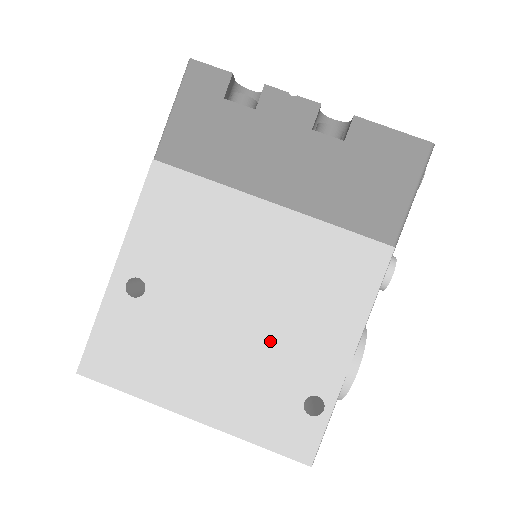
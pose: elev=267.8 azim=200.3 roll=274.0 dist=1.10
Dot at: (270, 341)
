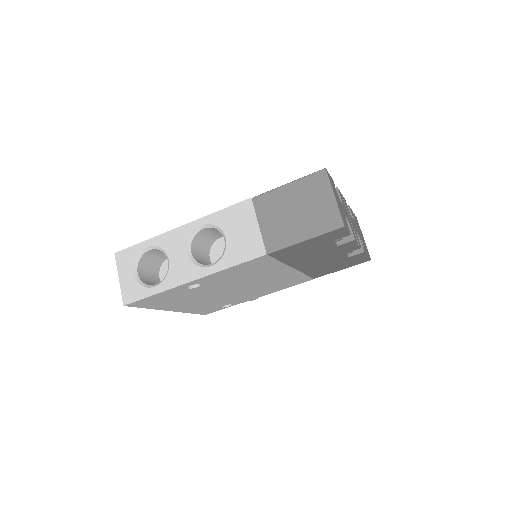
Dot at: (234, 296)
